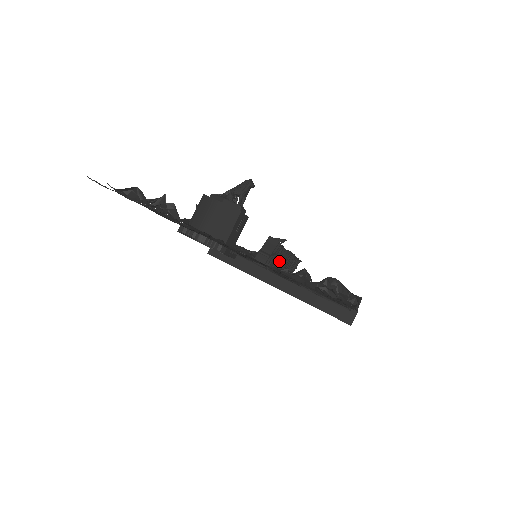
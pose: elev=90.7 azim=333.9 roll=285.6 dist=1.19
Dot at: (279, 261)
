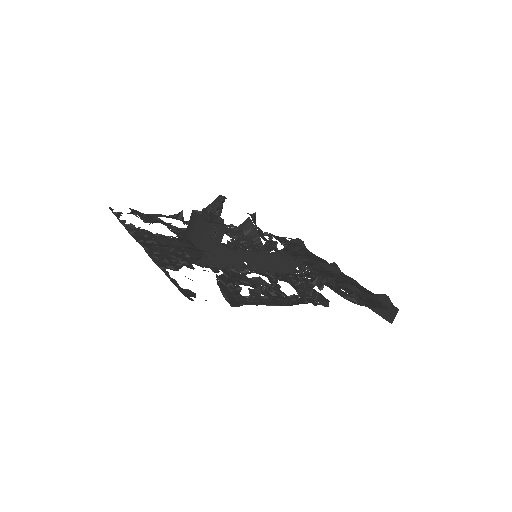
Dot at: (242, 262)
